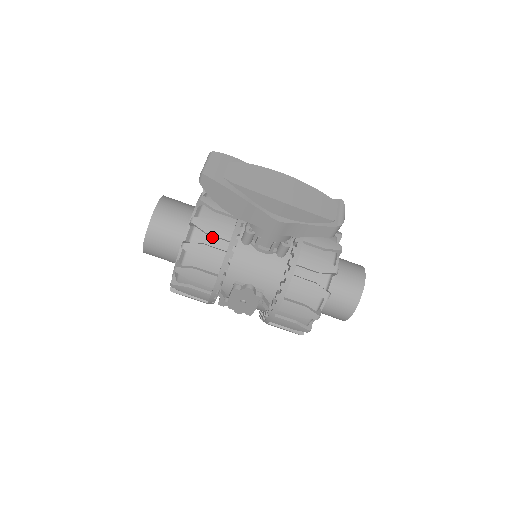
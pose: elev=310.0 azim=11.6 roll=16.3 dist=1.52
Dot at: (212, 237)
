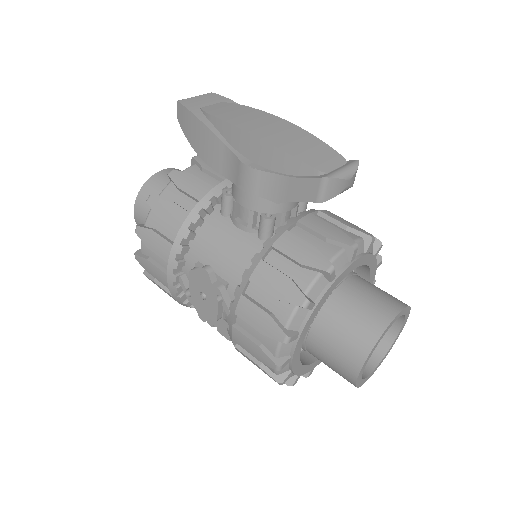
Dot at: (184, 195)
